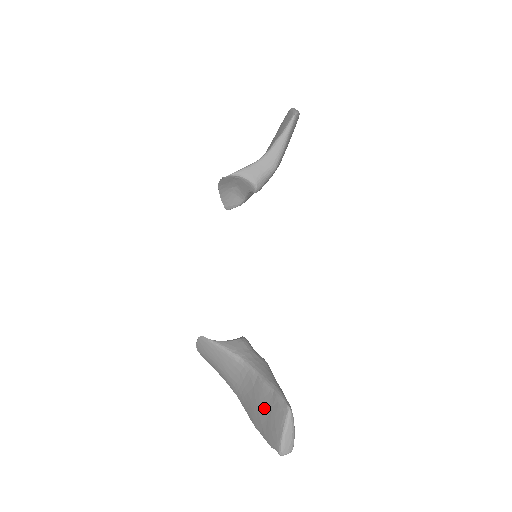
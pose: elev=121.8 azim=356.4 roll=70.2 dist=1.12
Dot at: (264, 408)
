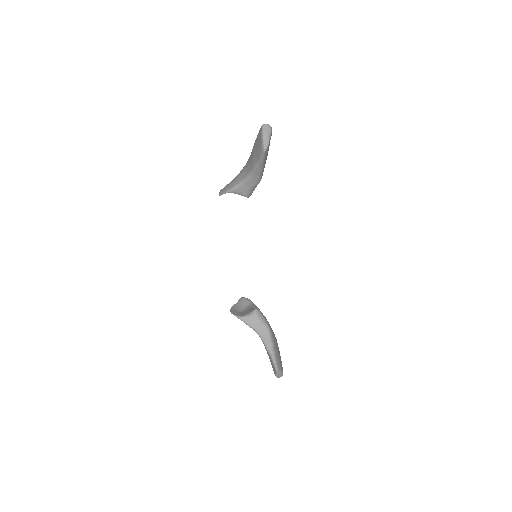
Dot at: occluded
